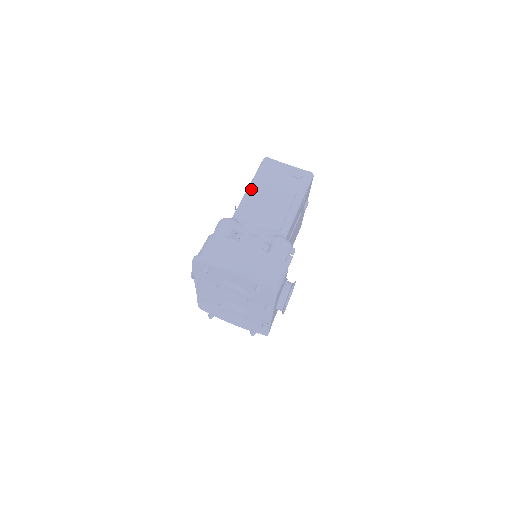
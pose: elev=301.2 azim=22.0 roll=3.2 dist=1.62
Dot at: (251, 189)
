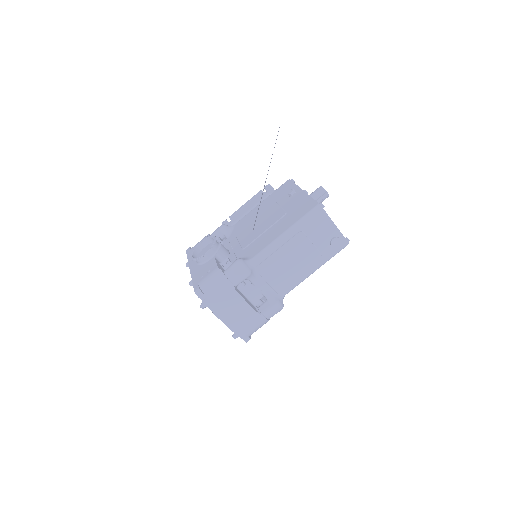
Dot at: (285, 239)
